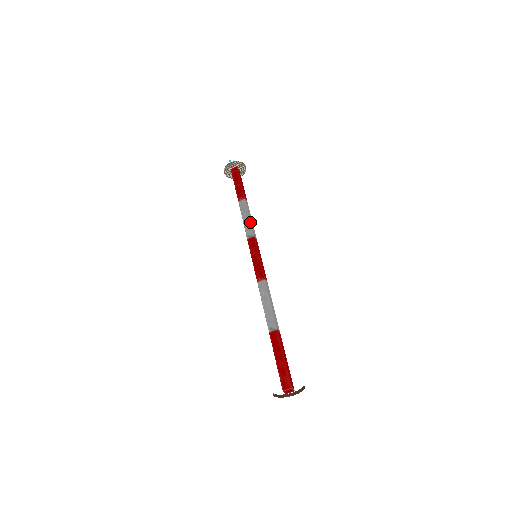
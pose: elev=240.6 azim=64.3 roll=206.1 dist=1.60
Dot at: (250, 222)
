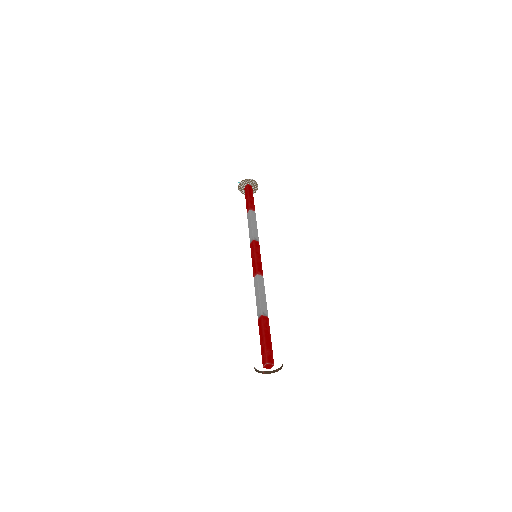
Dot at: (252, 228)
